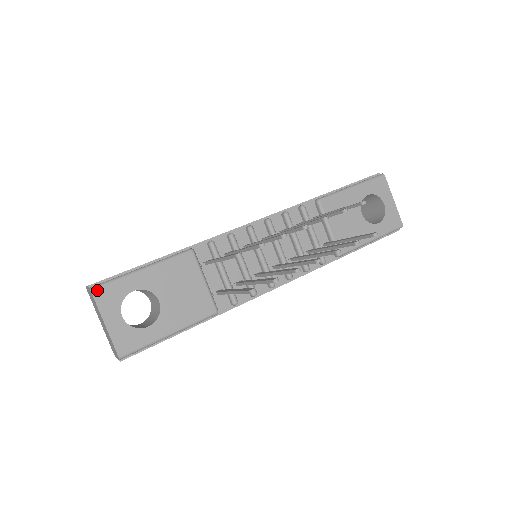
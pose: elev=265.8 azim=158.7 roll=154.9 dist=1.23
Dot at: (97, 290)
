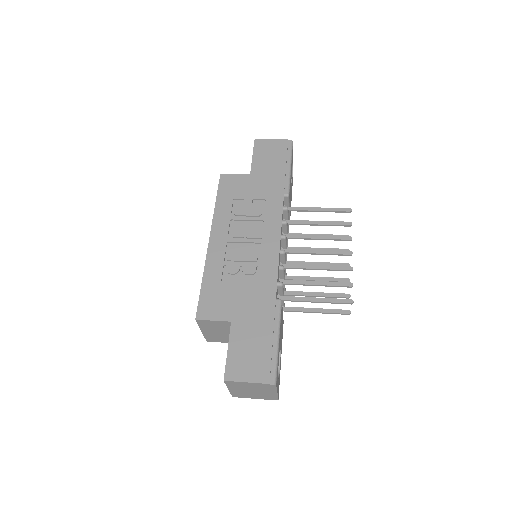
Dot at: occluded
